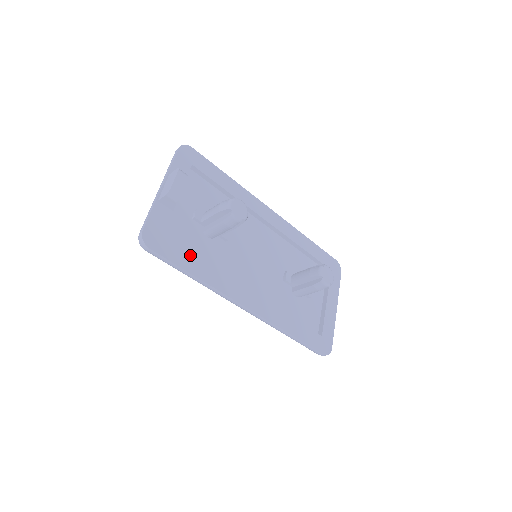
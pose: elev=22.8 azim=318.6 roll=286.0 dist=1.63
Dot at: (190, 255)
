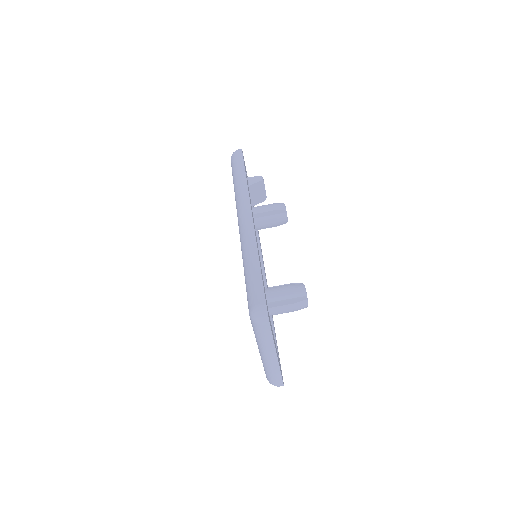
Dot at: (247, 180)
